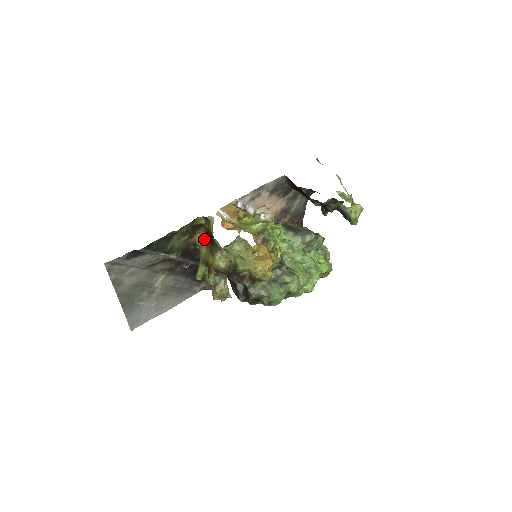
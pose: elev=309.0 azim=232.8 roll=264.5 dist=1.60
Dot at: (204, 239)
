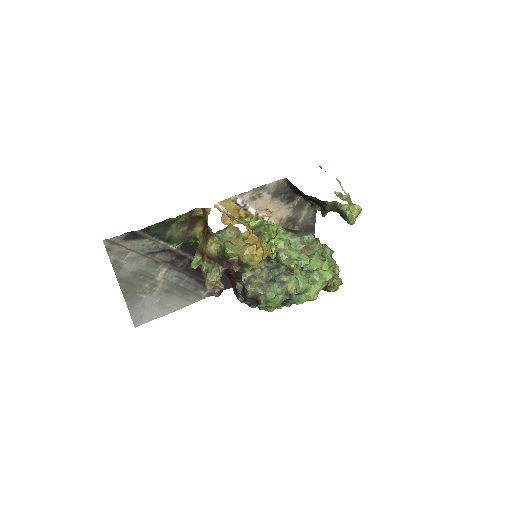
Dot at: (202, 231)
